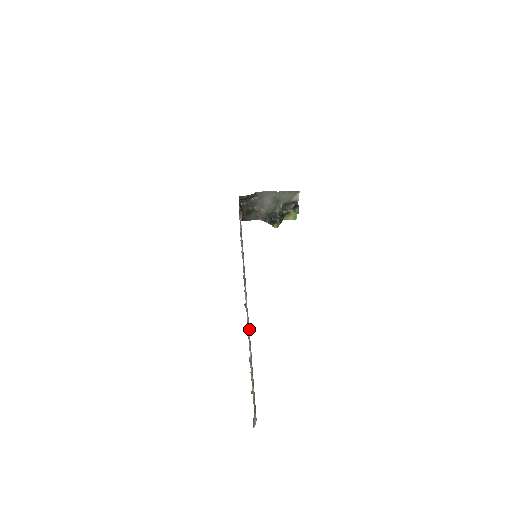
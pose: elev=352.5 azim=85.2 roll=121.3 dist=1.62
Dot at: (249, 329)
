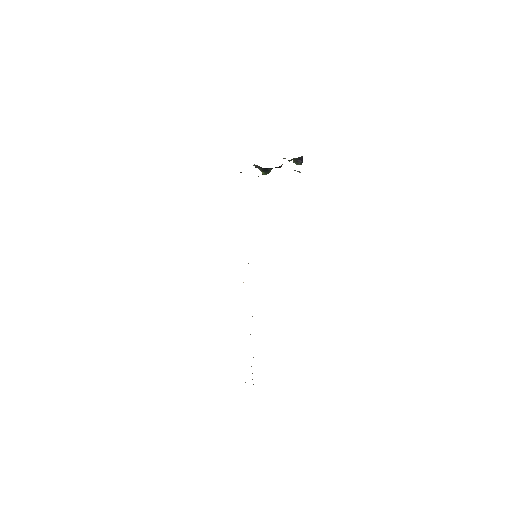
Dot at: occluded
